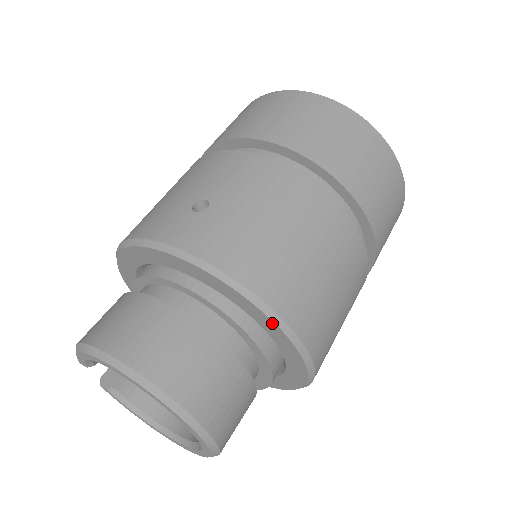
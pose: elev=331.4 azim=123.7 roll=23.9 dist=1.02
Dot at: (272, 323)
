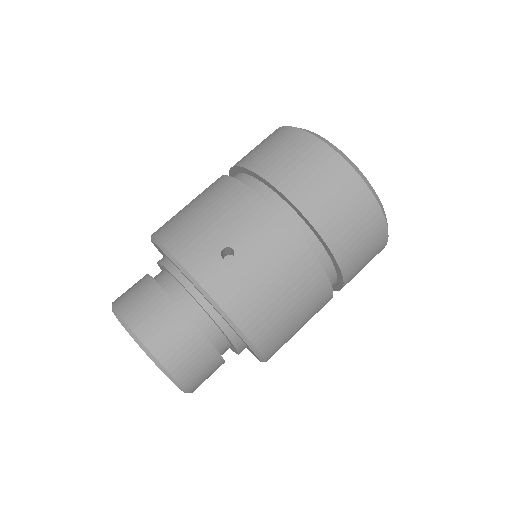
Dot at: (249, 347)
